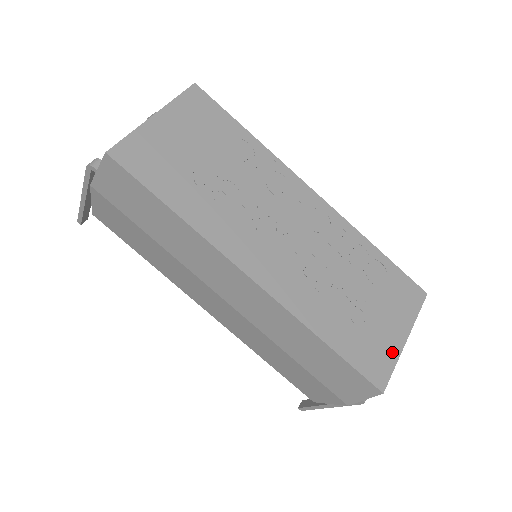
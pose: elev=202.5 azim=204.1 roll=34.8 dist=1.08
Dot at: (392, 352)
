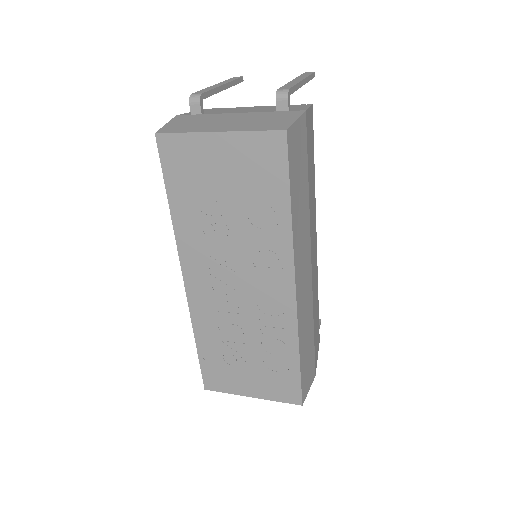
Dot at: (234, 389)
